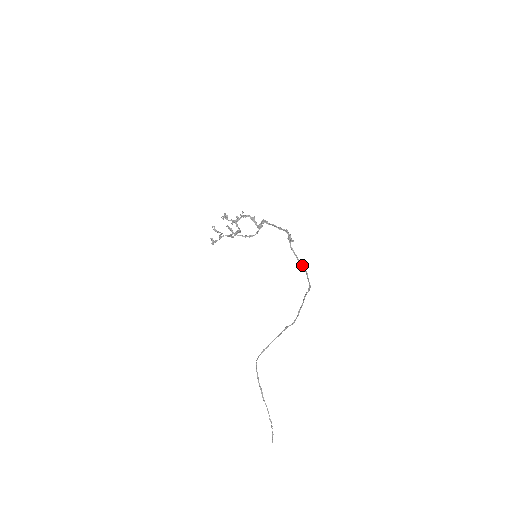
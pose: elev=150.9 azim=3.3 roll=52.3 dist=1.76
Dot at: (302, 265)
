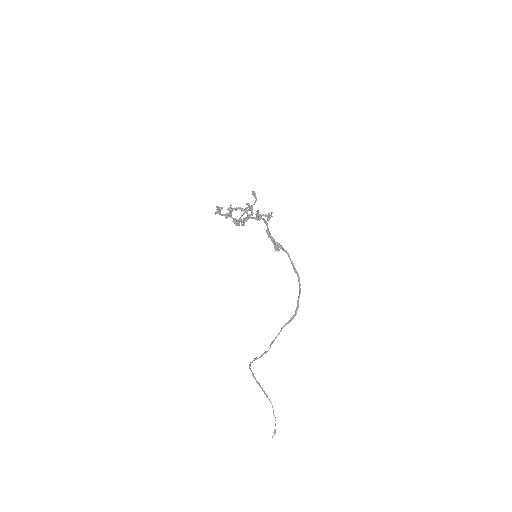
Dot at: (298, 279)
